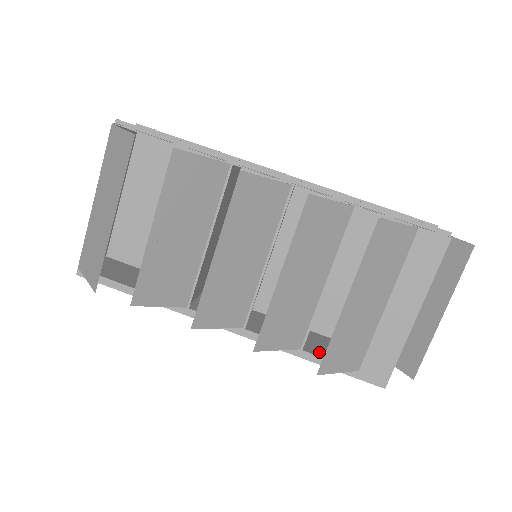
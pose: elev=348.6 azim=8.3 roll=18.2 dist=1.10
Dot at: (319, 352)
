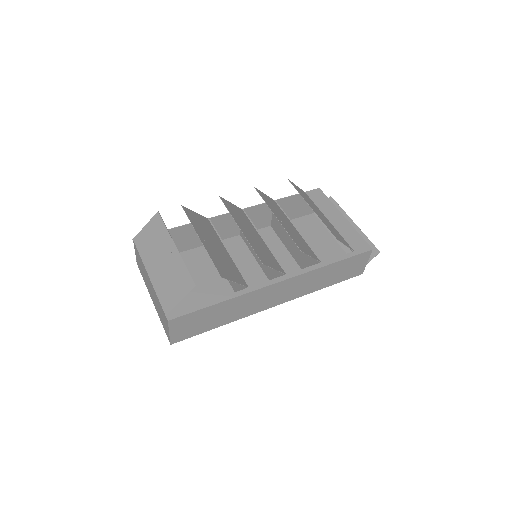
Dot at: occluded
